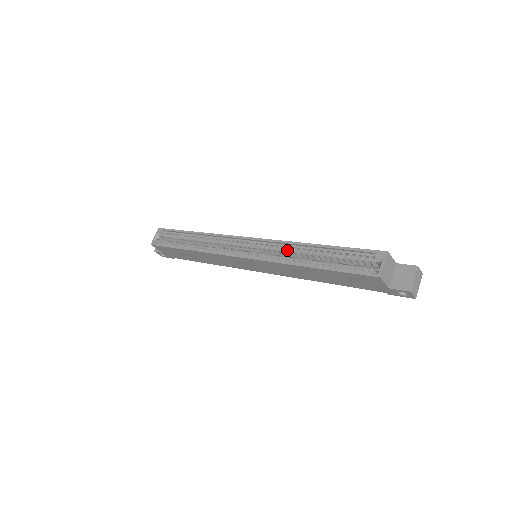
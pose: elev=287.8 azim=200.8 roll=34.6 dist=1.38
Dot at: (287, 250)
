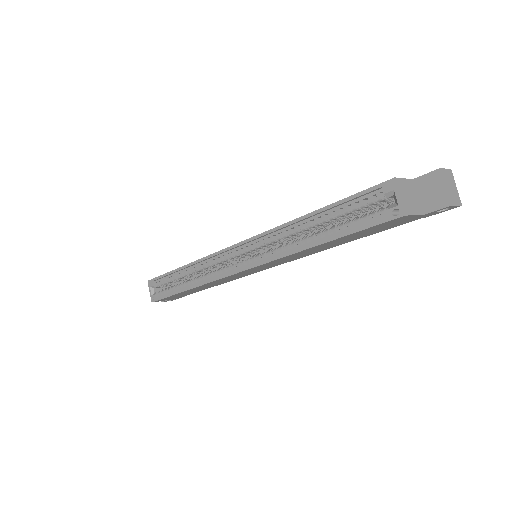
Dot at: (282, 237)
